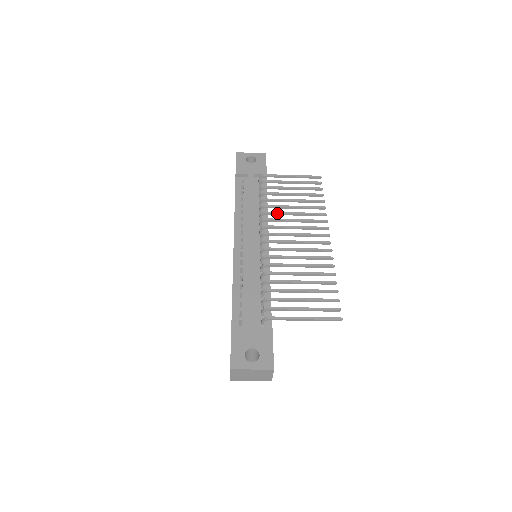
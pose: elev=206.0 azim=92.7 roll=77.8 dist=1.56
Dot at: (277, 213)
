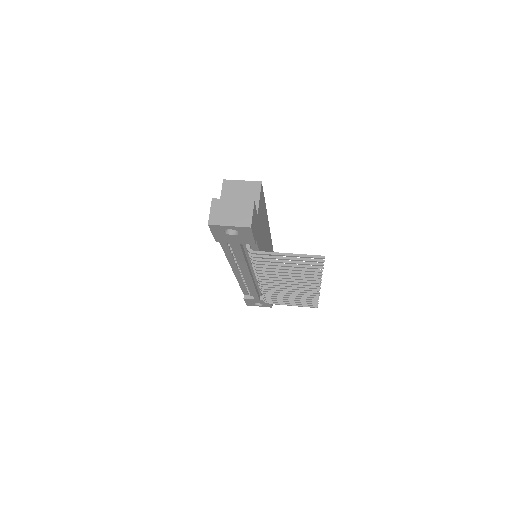
Dot at: occluded
